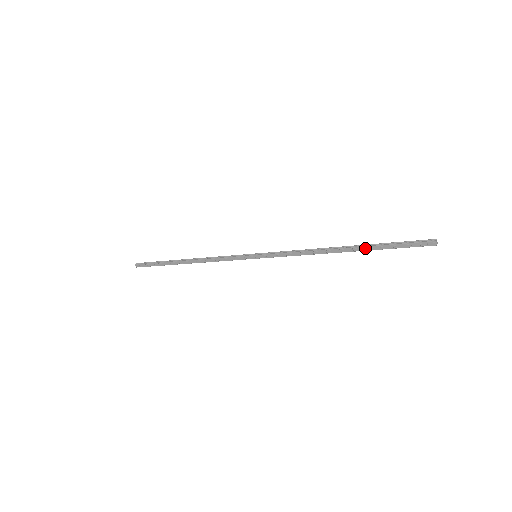
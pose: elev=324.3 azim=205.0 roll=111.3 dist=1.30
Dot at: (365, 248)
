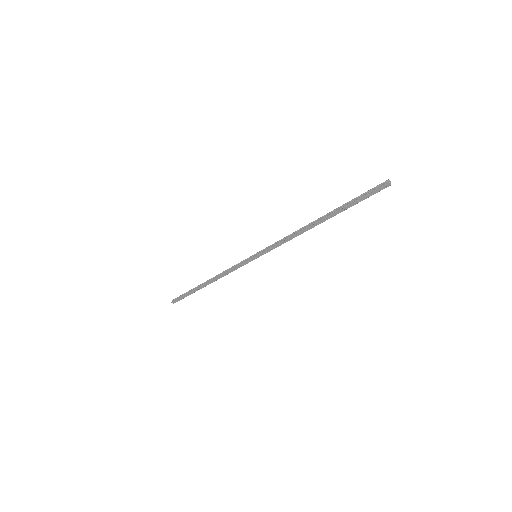
Dot at: (335, 213)
